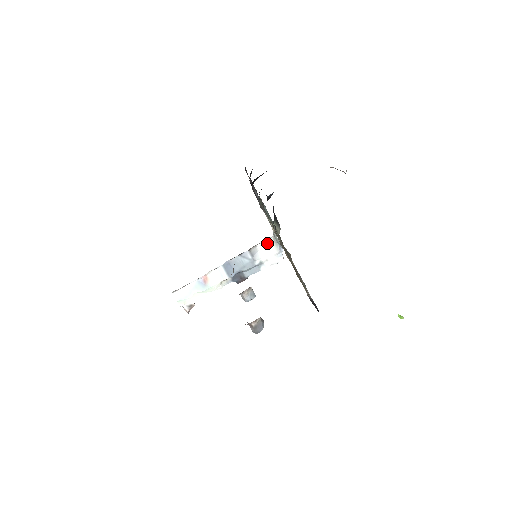
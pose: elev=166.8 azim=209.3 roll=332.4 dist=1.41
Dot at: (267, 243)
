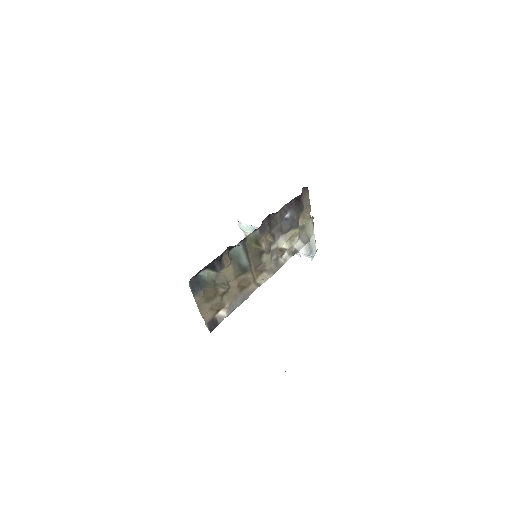
Dot at: occluded
